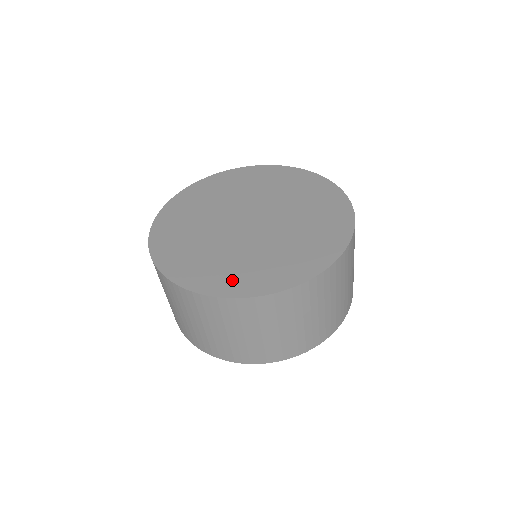
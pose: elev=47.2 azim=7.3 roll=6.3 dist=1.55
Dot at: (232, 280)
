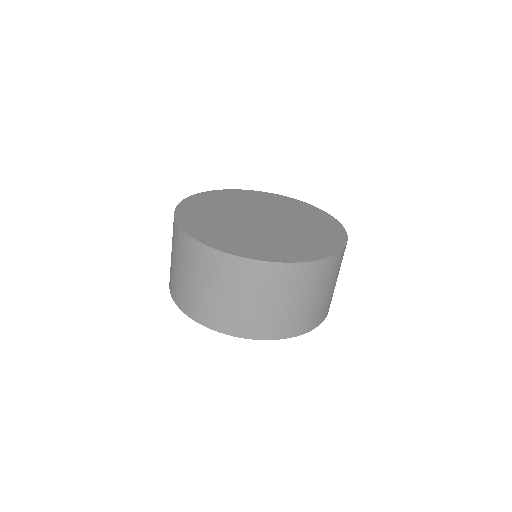
Dot at: (256, 250)
